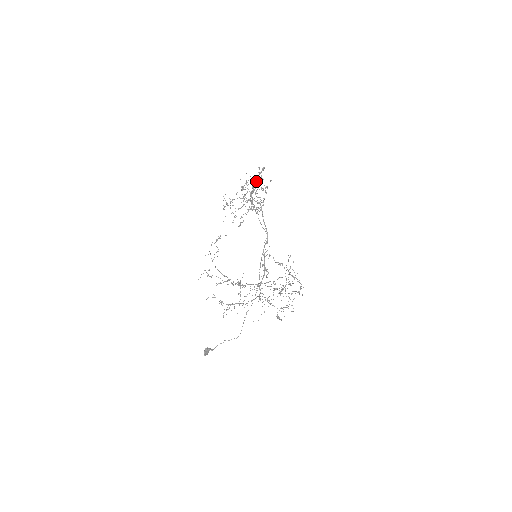
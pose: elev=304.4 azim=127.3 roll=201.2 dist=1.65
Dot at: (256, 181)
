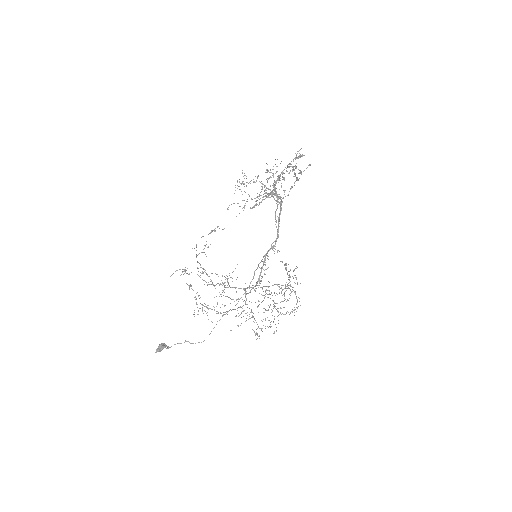
Dot at: (288, 166)
